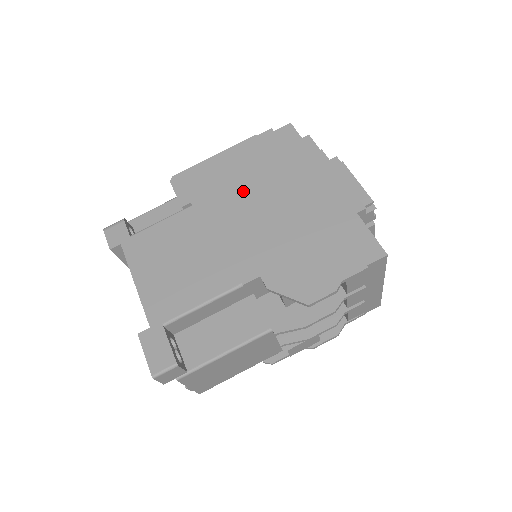
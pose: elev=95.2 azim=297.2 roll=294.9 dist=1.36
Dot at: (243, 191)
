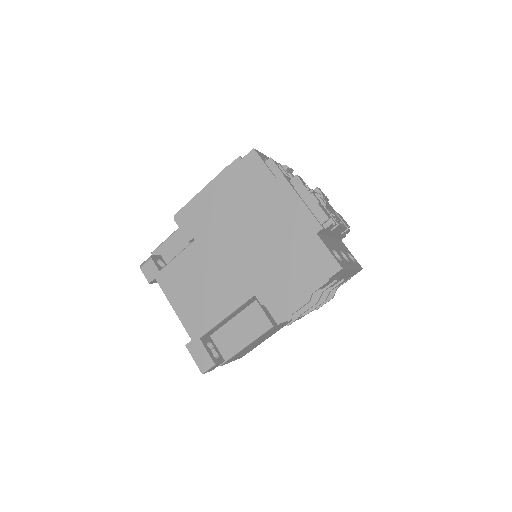
Dot at: (229, 223)
